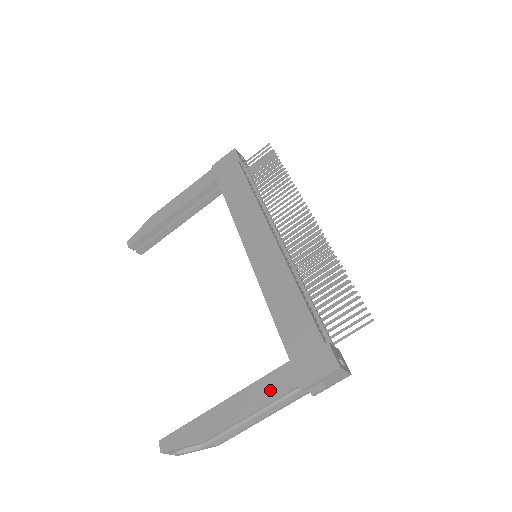
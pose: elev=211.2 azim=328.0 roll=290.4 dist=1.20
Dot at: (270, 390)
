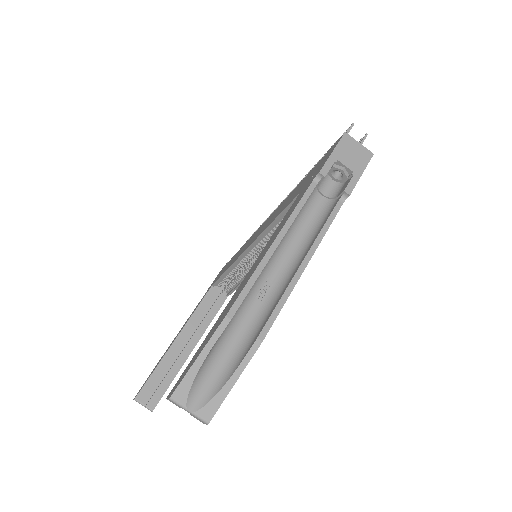
Dot at: (289, 213)
